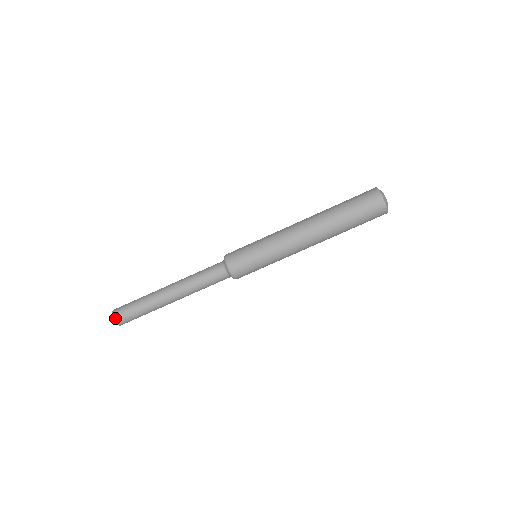
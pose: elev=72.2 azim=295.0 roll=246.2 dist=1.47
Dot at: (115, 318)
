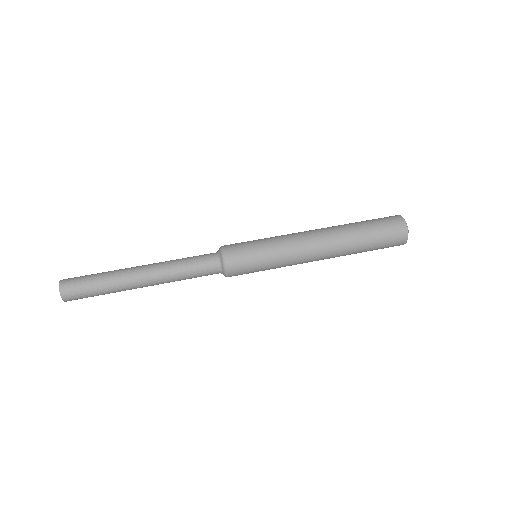
Dot at: (64, 279)
